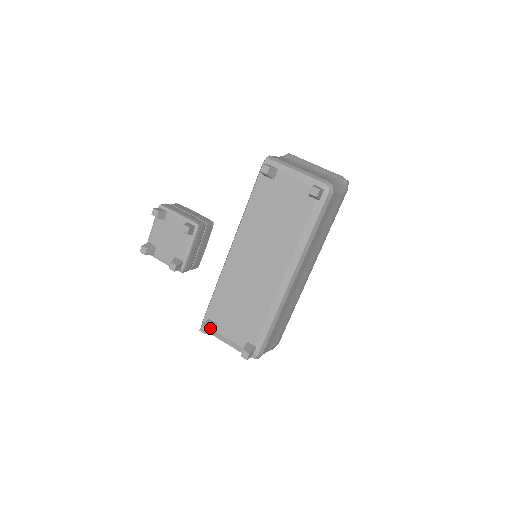
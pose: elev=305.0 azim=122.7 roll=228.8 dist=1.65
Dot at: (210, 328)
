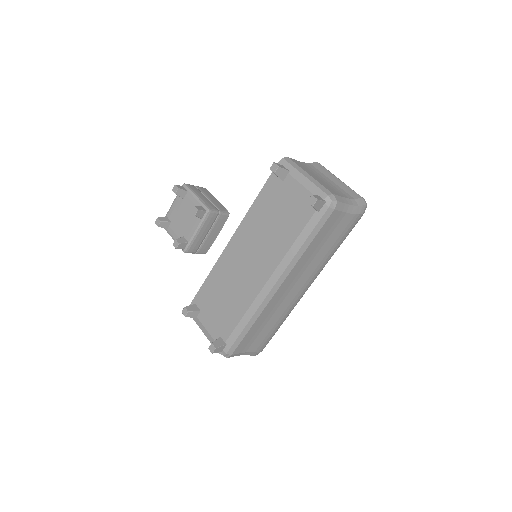
Dot at: (192, 312)
